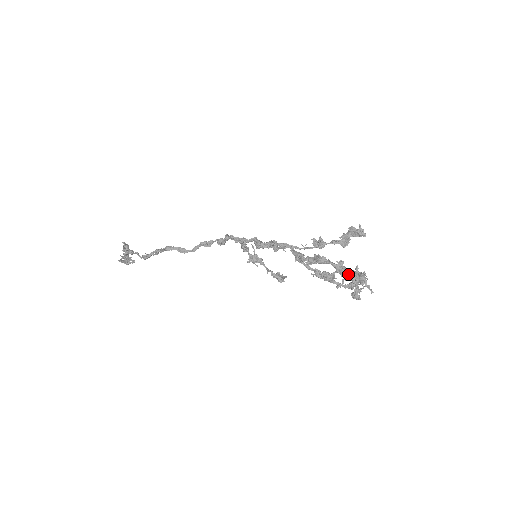
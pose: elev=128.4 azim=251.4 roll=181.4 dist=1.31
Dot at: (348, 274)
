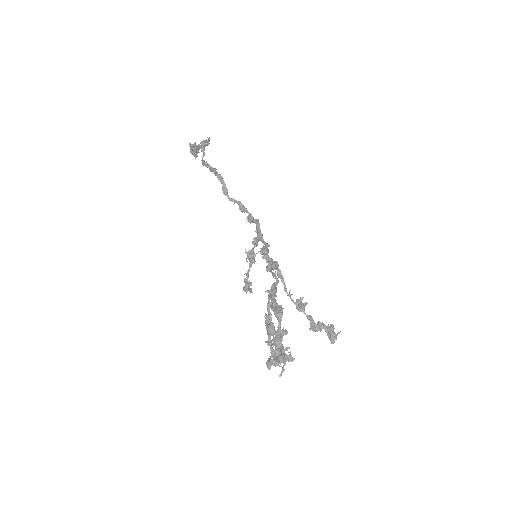
Dot at: (278, 344)
